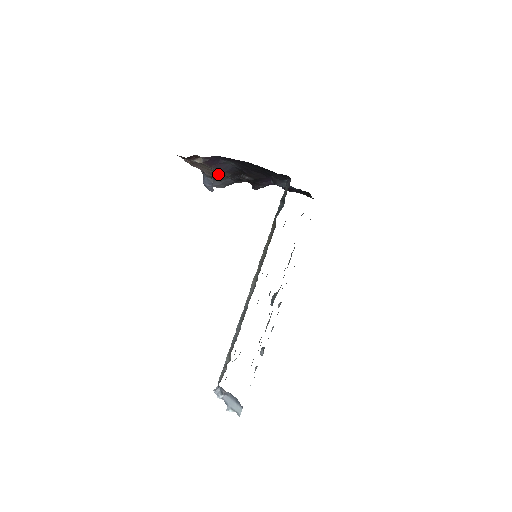
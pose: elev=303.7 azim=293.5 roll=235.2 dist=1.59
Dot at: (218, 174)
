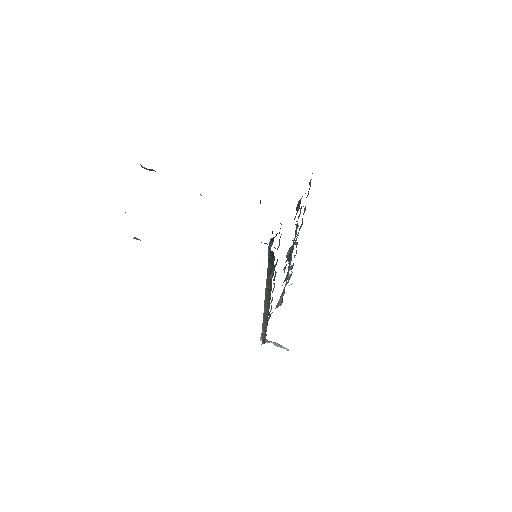
Dot at: occluded
